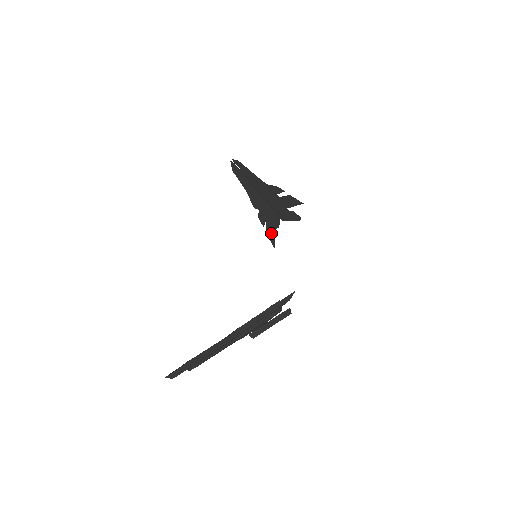
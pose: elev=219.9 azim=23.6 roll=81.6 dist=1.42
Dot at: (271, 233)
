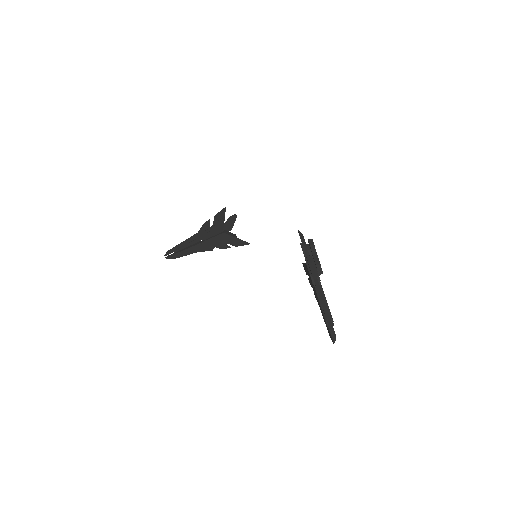
Dot at: (238, 243)
